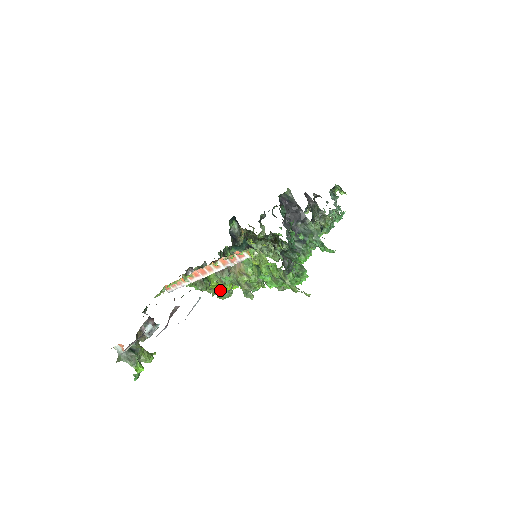
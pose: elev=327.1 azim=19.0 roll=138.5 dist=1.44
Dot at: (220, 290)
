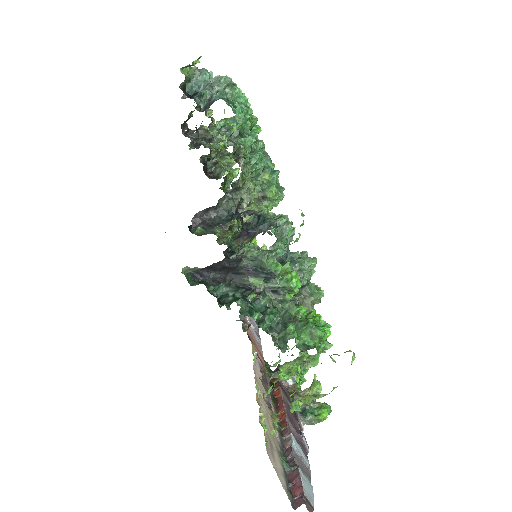
Dot at: occluded
